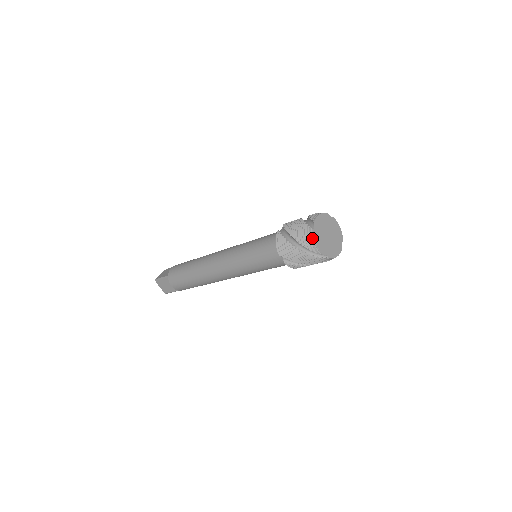
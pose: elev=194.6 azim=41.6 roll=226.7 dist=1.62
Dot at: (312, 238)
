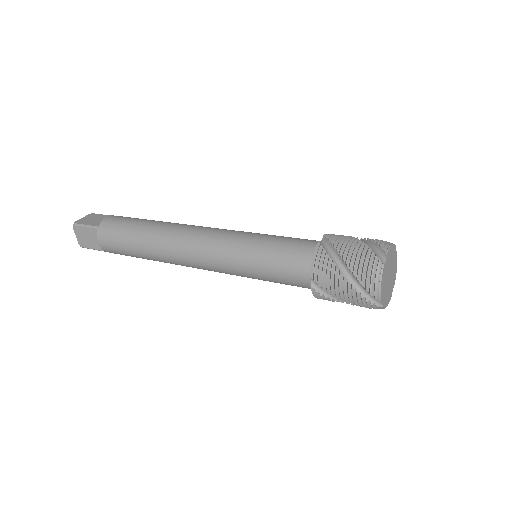
Dot at: (379, 276)
